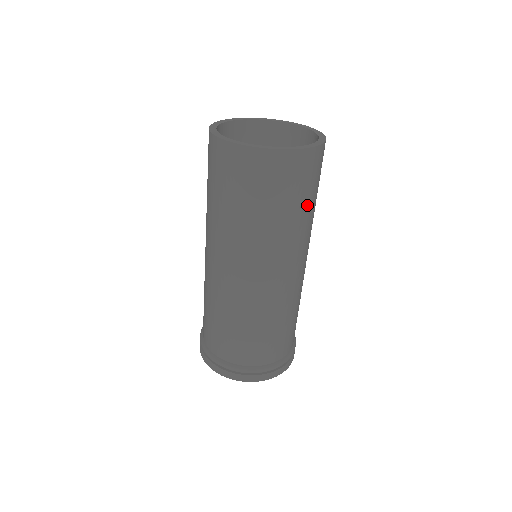
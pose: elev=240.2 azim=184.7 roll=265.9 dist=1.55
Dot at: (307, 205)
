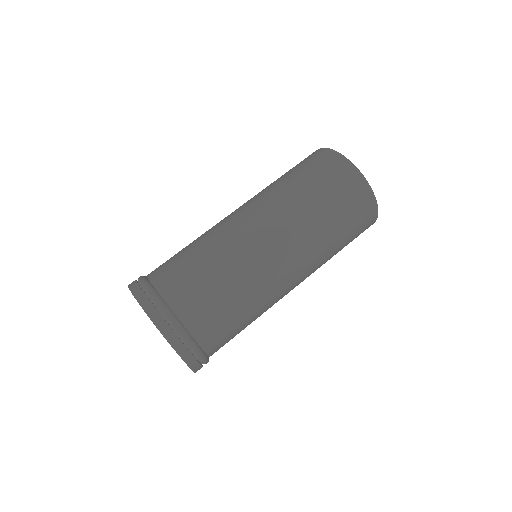
Dot at: occluded
